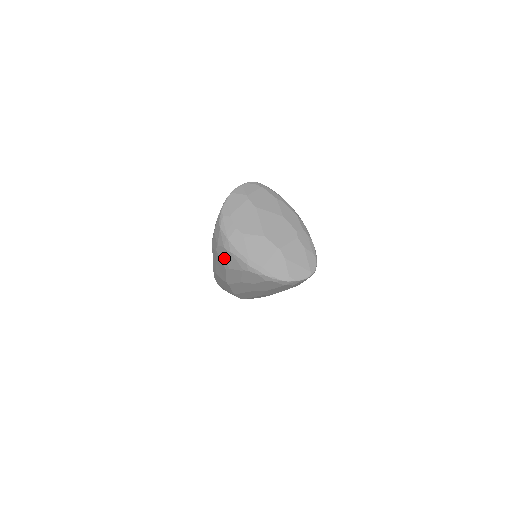
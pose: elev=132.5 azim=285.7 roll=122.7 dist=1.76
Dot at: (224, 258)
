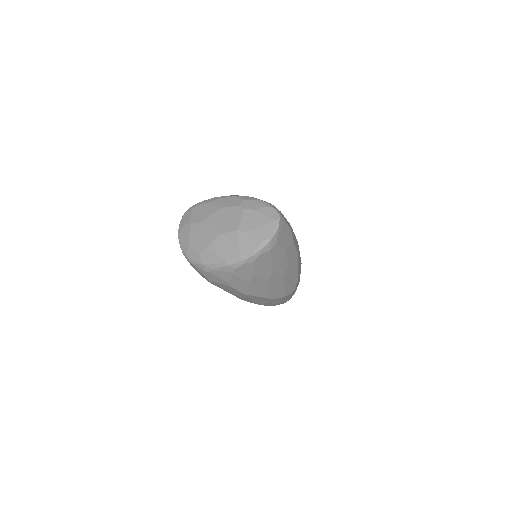
Dot at: (218, 280)
